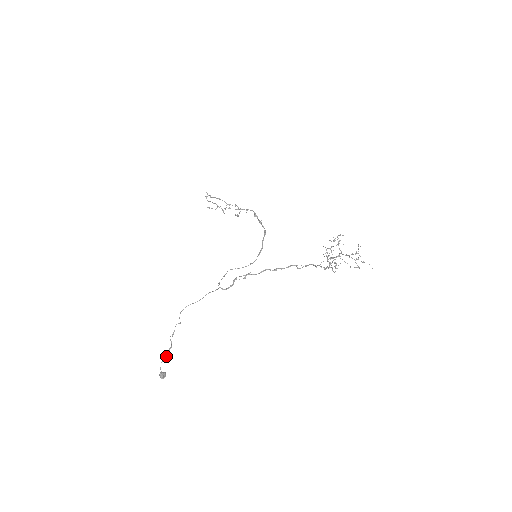
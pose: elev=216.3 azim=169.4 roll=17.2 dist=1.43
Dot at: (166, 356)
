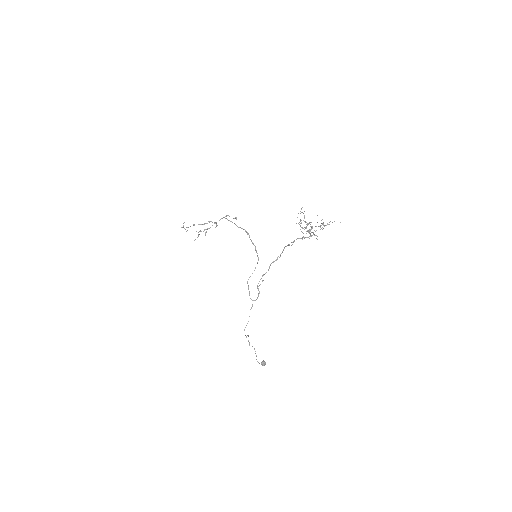
Dot at: (256, 356)
